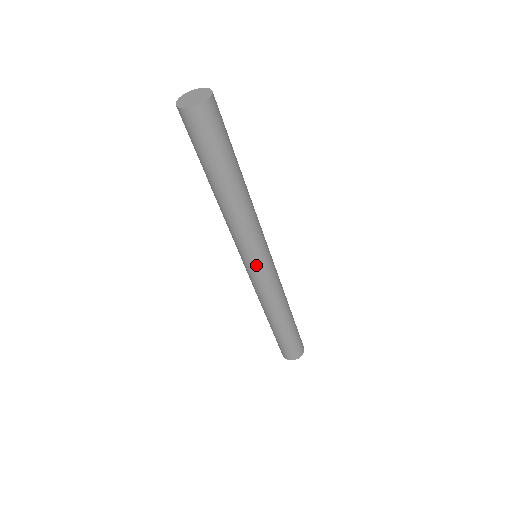
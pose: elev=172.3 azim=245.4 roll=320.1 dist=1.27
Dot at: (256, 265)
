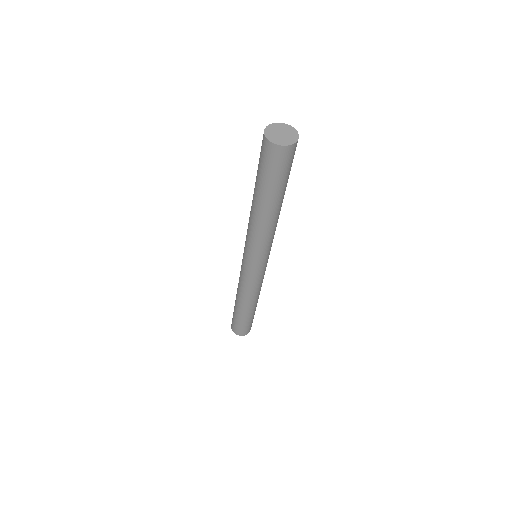
Dot at: (261, 265)
